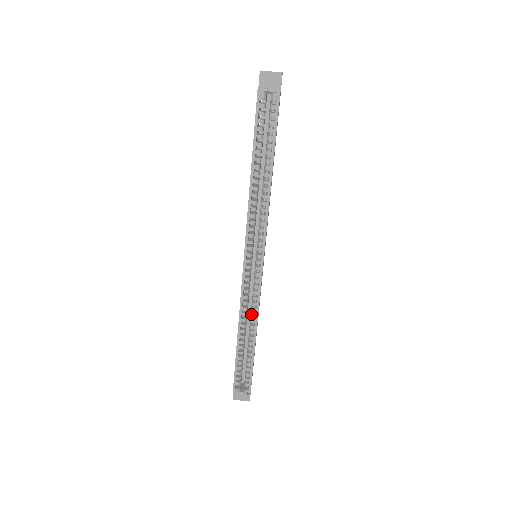
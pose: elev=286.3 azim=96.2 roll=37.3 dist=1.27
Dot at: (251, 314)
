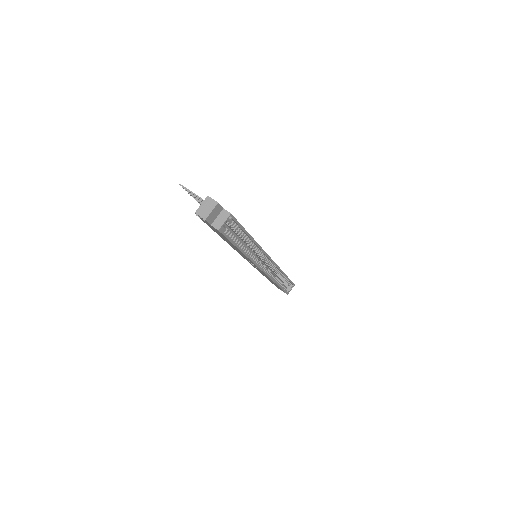
Dot at: (277, 273)
